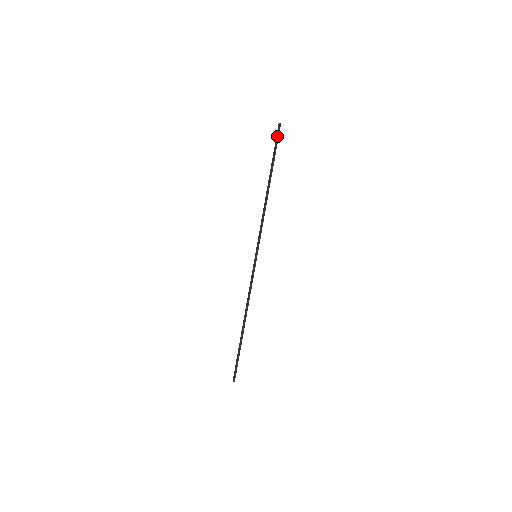
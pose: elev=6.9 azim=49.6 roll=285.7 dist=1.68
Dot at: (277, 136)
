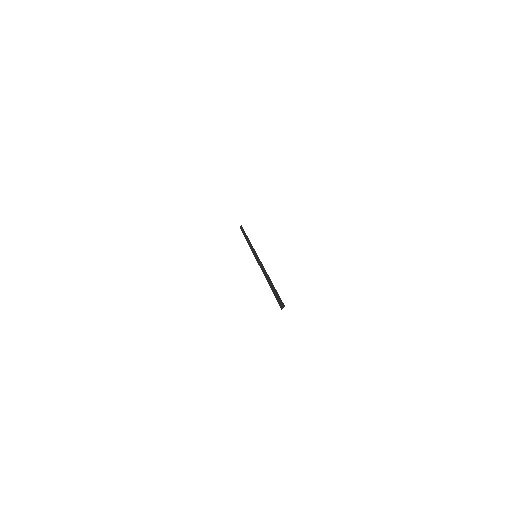
Dot at: (241, 228)
